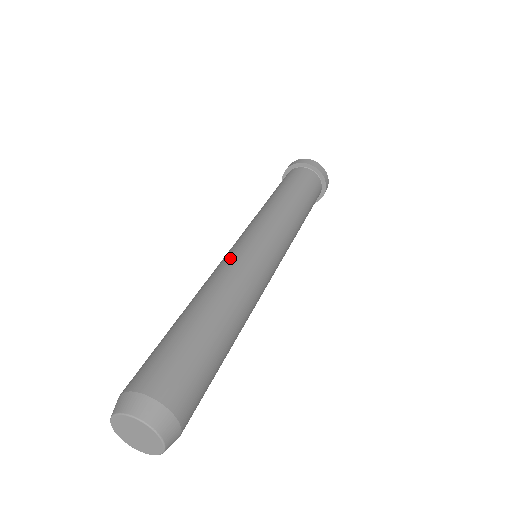
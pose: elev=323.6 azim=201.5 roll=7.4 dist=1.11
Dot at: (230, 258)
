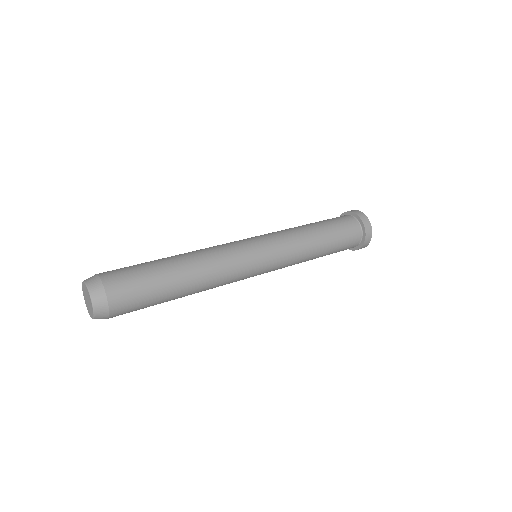
Dot at: occluded
